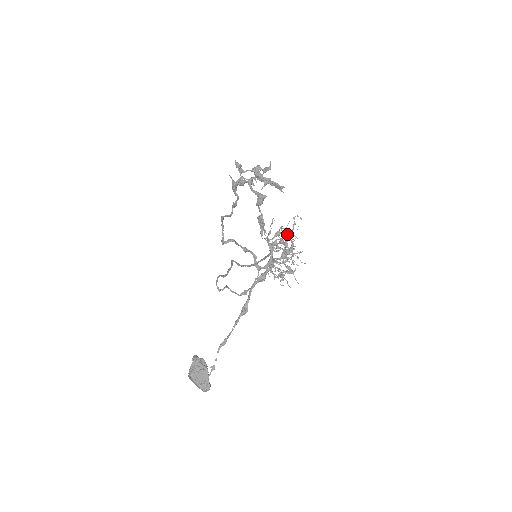
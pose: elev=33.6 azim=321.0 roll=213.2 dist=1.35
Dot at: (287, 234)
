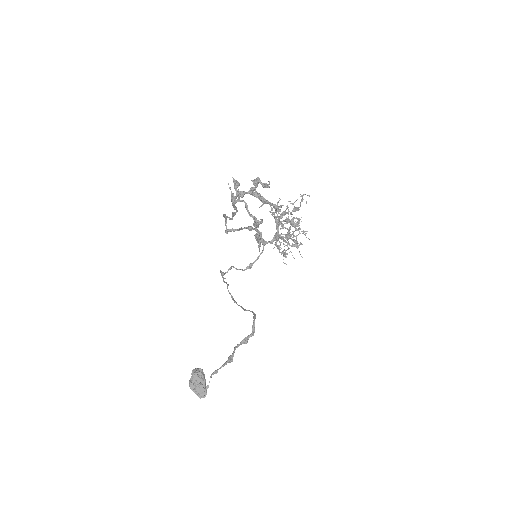
Dot at: occluded
